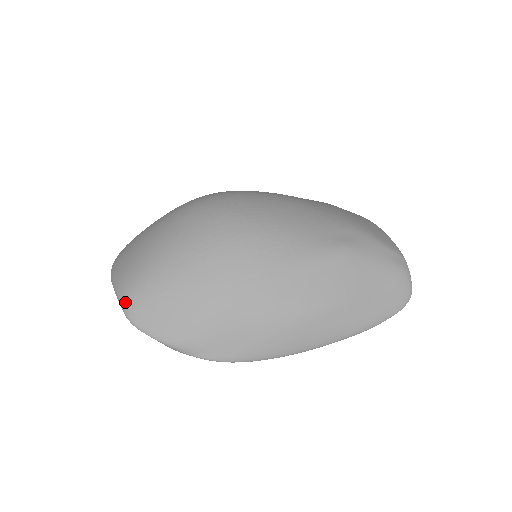
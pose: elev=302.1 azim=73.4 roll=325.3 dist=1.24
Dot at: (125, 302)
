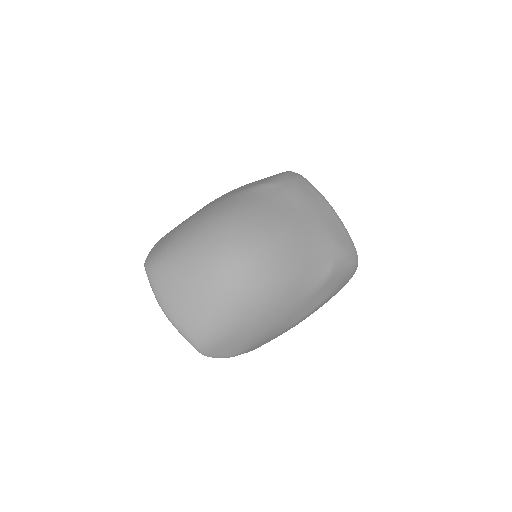
Dot at: (200, 348)
